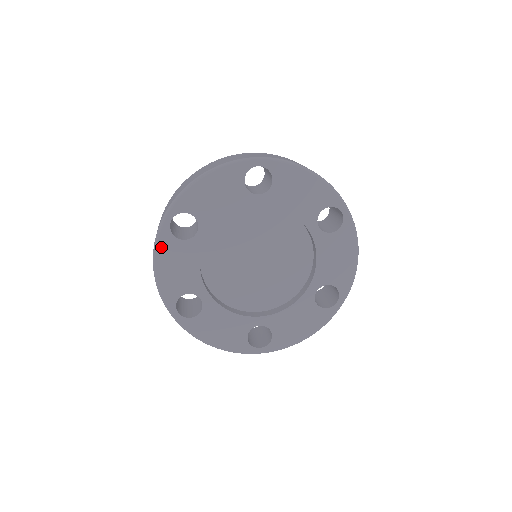
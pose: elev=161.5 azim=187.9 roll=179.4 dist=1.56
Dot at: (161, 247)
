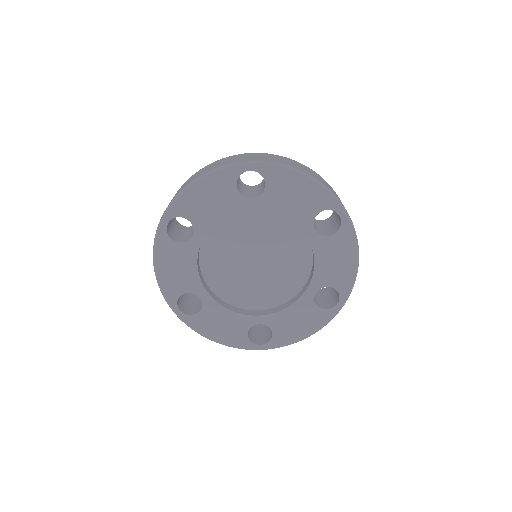
Dot at: (159, 249)
